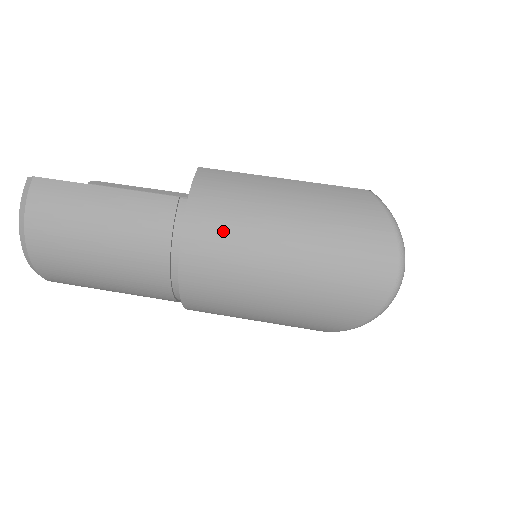
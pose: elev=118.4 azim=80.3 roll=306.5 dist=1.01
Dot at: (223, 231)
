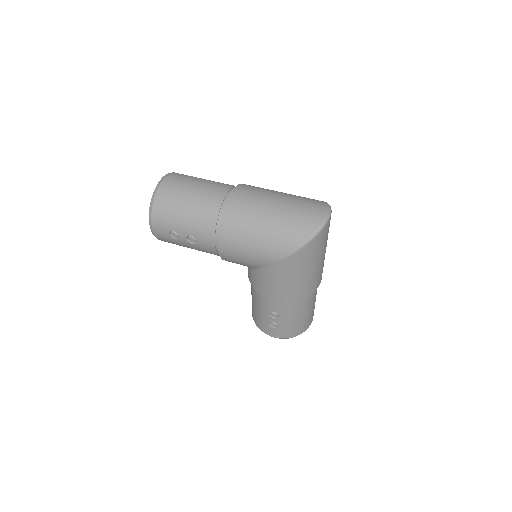
Dot at: (252, 192)
